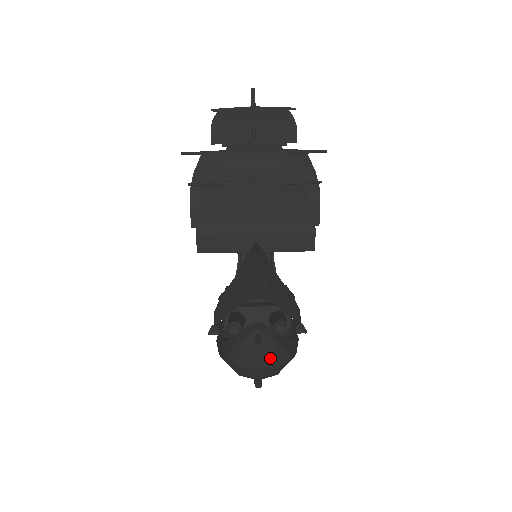
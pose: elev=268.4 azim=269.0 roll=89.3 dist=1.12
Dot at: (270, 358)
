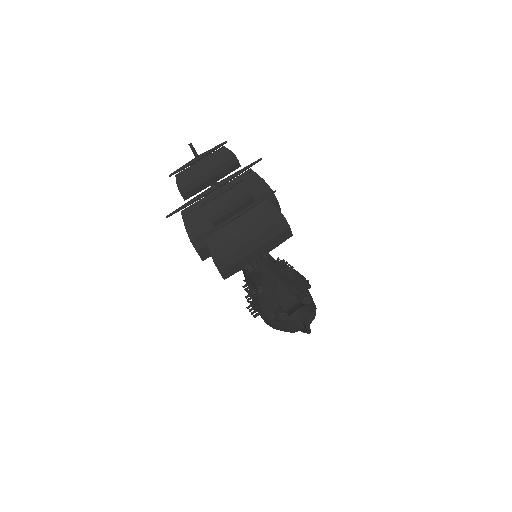
Dot at: (310, 319)
